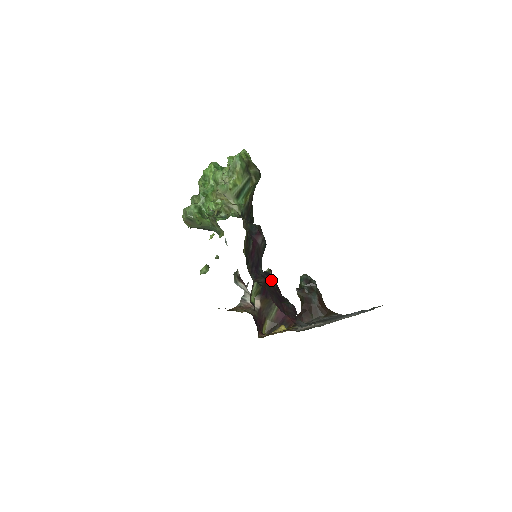
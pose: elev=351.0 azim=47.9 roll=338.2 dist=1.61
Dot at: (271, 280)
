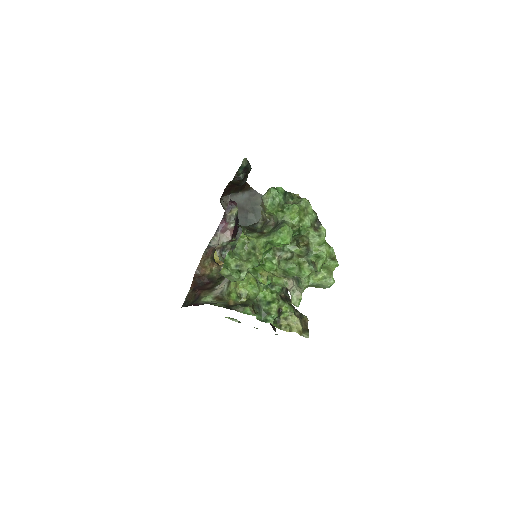
Dot at: (238, 226)
